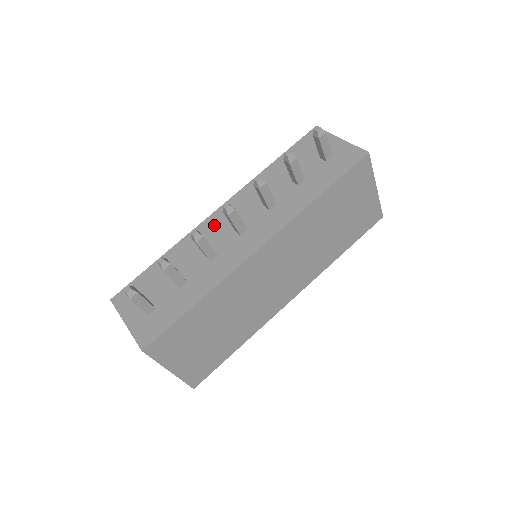
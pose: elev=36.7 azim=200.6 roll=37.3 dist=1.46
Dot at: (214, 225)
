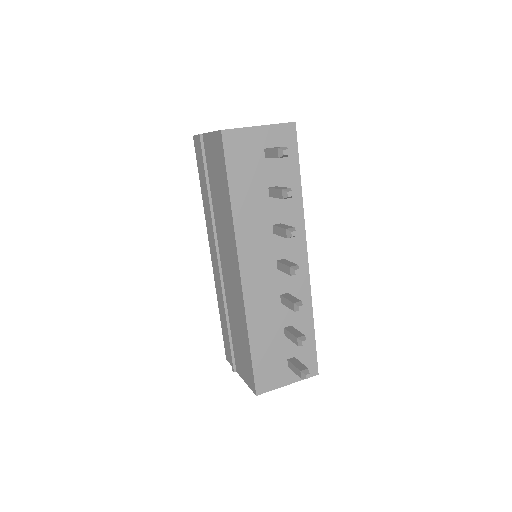
Dot at: (256, 284)
